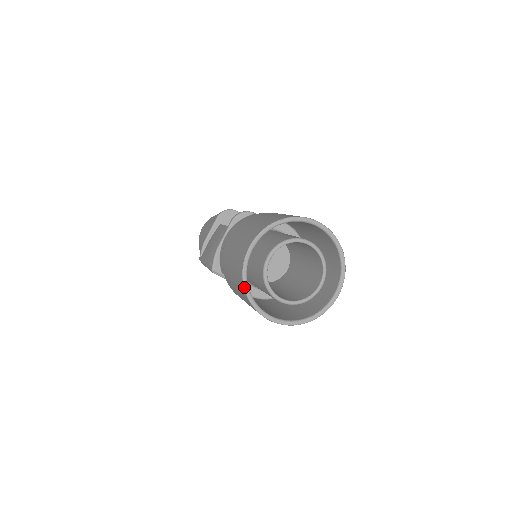
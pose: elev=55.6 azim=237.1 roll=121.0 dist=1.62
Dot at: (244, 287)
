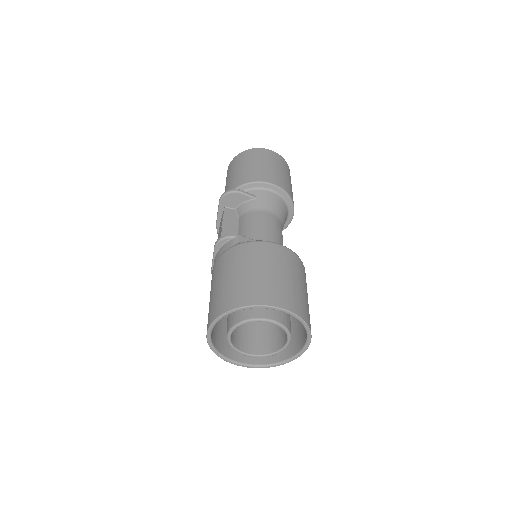
Dot at: (217, 355)
